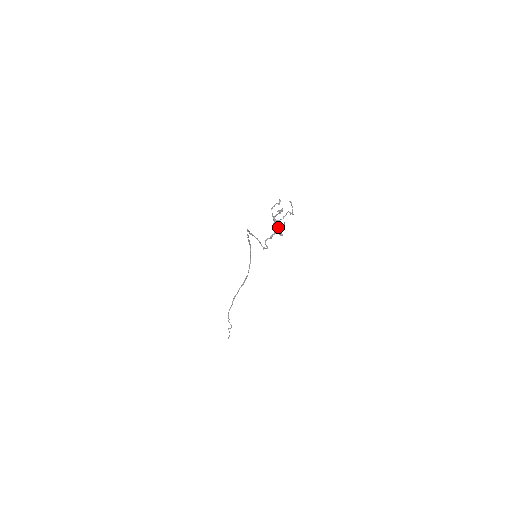
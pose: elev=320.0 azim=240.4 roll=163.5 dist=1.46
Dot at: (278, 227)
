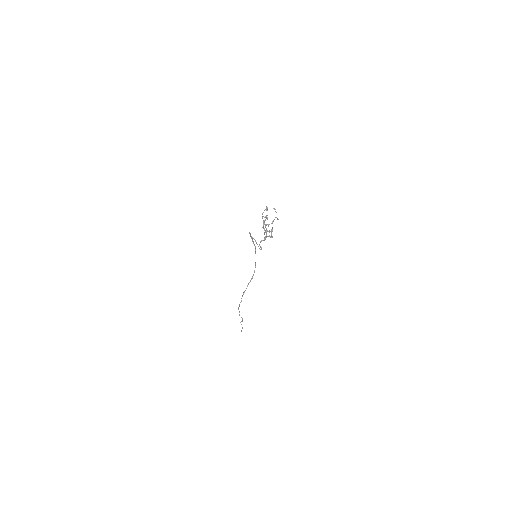
Dot at: (267, 230)
